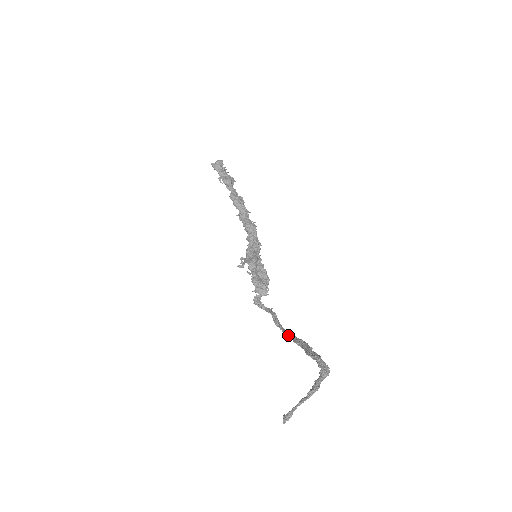
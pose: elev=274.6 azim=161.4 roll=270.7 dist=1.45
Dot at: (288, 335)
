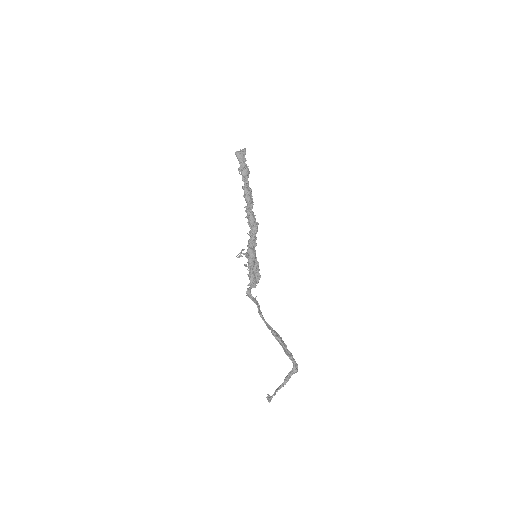
Dot at: (269, 328)
